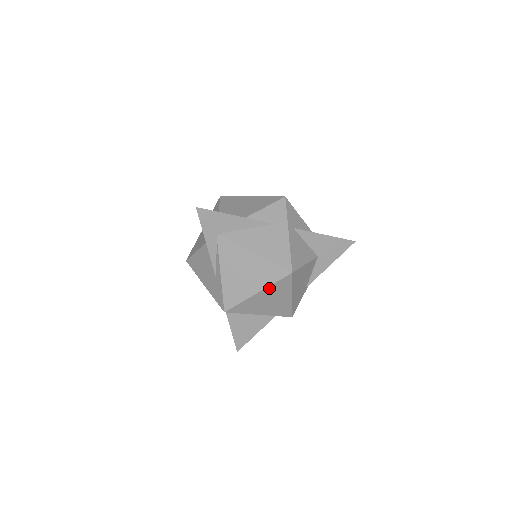
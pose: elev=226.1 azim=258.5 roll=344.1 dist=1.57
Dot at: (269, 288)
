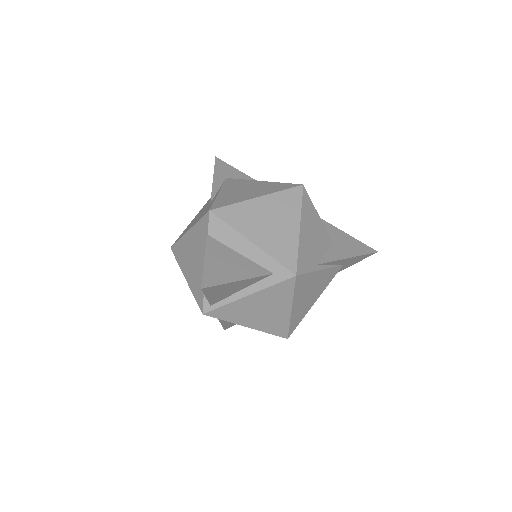
Dot at: (273, 196)
